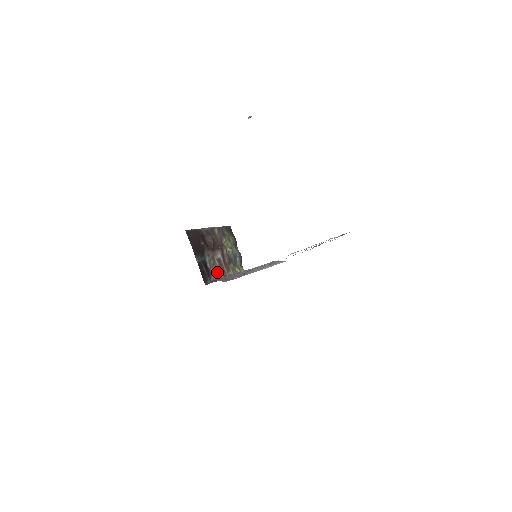
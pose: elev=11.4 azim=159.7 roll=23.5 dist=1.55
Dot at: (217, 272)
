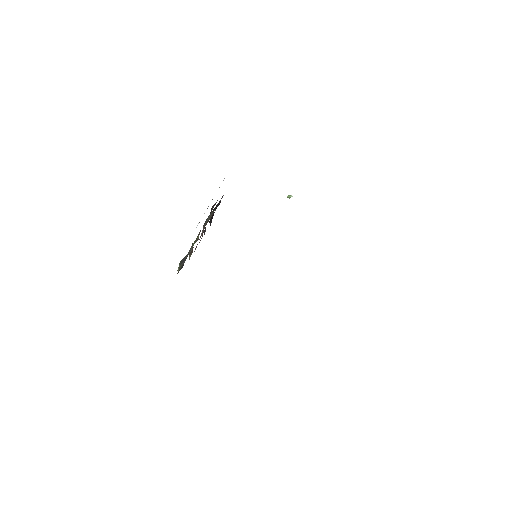
Dot at: occluded
